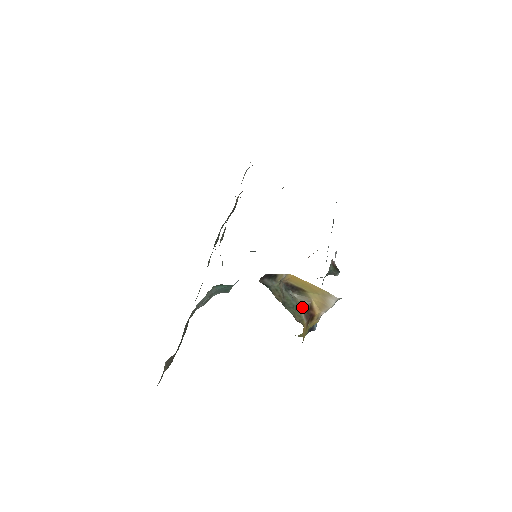
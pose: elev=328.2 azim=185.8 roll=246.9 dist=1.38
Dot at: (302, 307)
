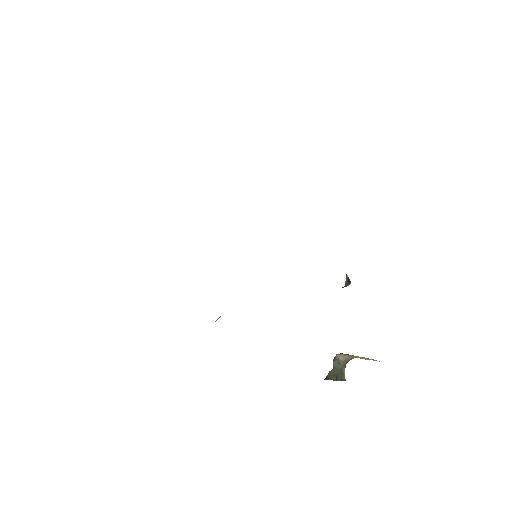
Dot at: (344, 364)
